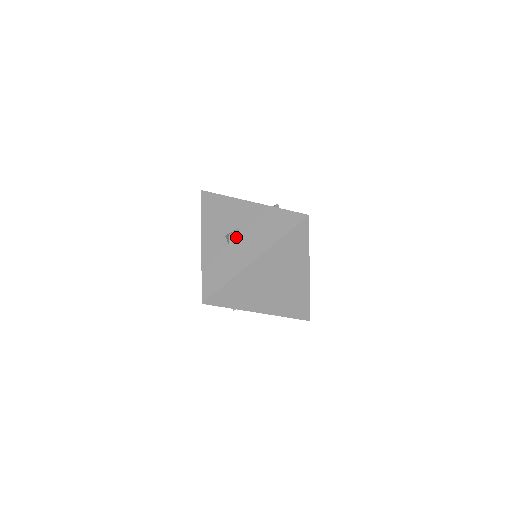
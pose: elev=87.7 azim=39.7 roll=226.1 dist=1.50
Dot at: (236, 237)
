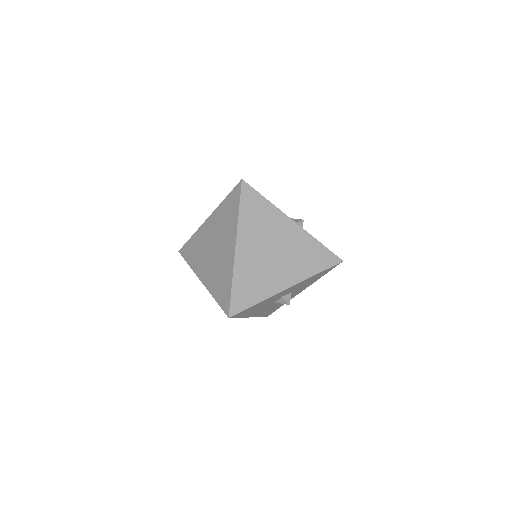
Dot at: occluded
